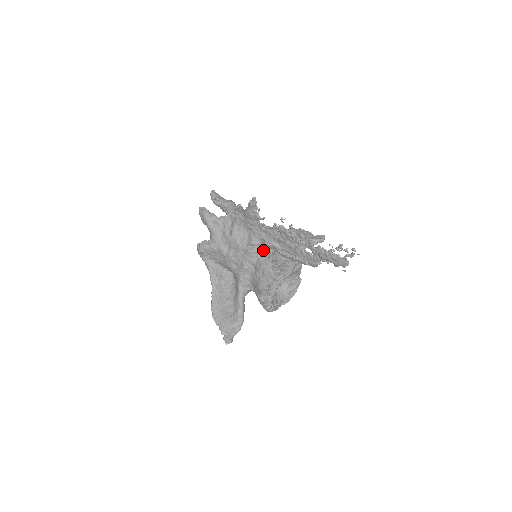
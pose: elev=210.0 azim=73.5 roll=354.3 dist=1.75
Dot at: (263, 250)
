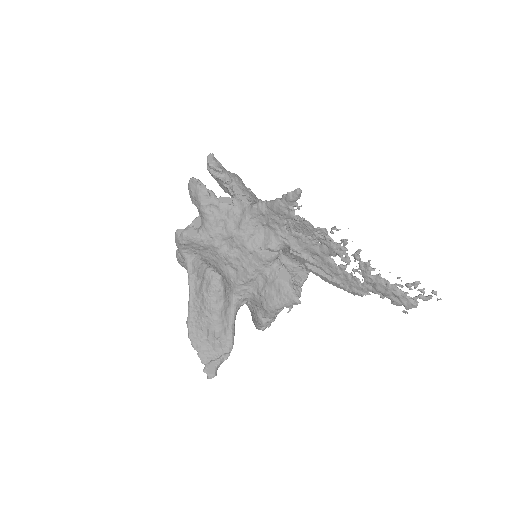
Dot at: occluded
